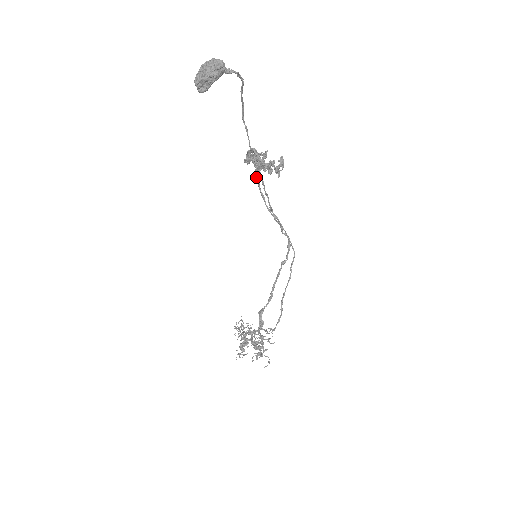
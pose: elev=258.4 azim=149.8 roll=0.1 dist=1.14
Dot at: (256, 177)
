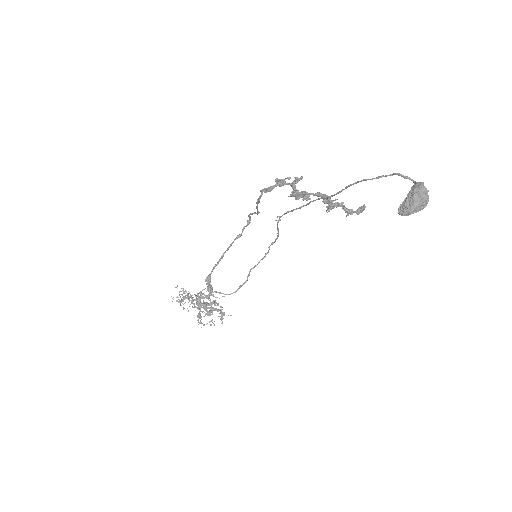
Dot at: occluded
